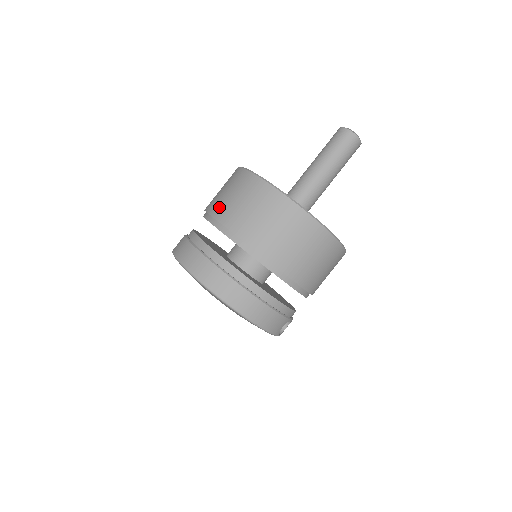
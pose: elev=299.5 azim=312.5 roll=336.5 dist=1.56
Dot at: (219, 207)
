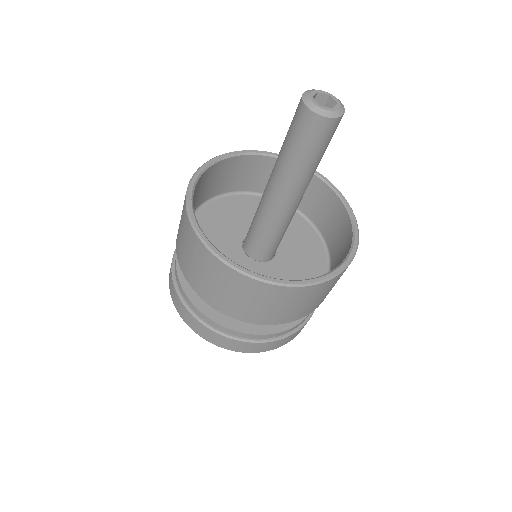
Dot at: (185, 267)
